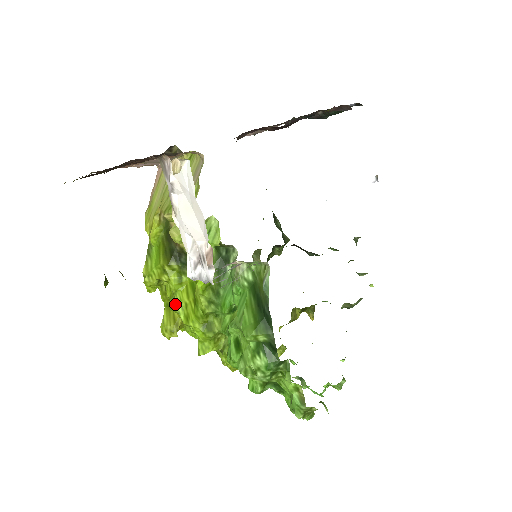
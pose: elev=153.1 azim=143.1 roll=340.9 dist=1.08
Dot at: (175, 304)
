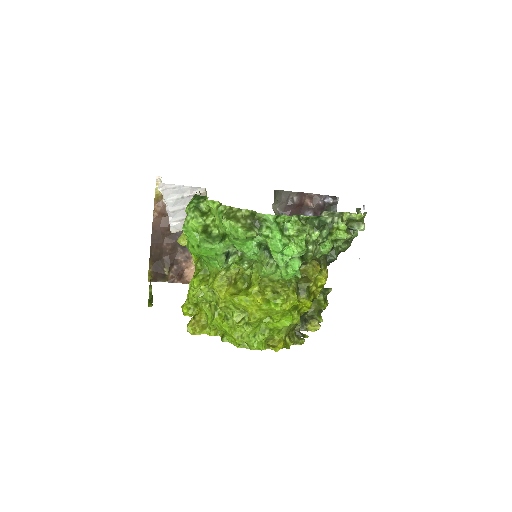
Dot at: occluded
